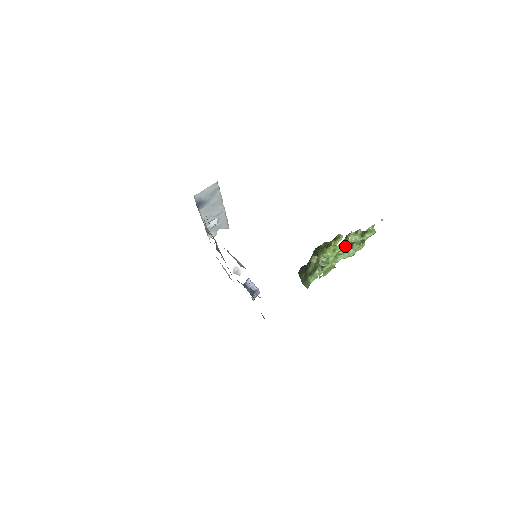
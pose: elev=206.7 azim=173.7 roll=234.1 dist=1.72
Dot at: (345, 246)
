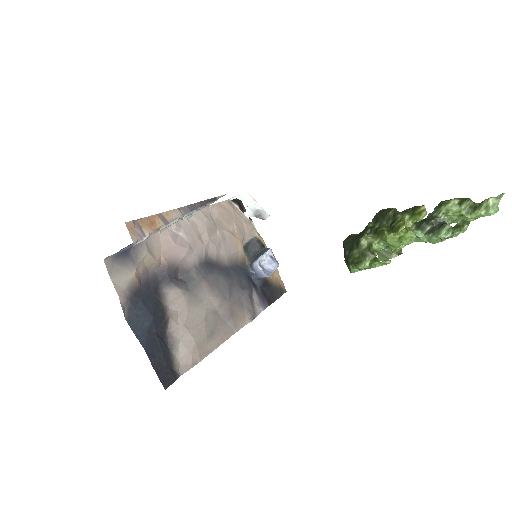
Dot at: (428, 225)
